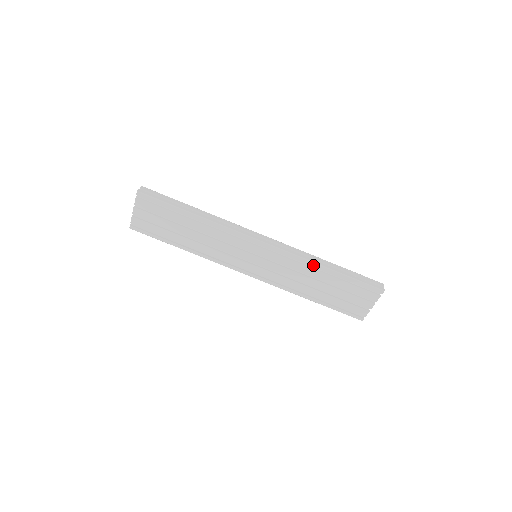
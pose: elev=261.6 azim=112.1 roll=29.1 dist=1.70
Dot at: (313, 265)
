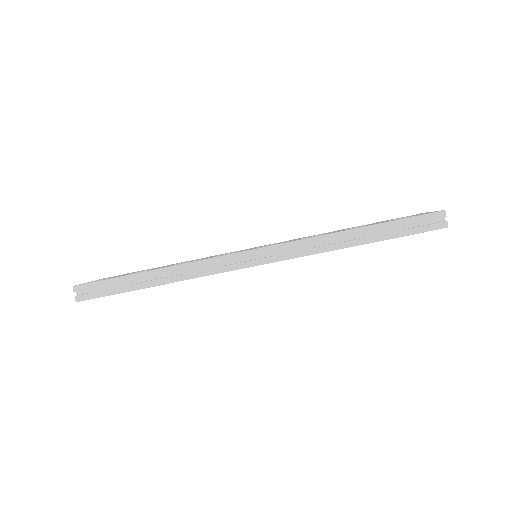
Dot at: occluded
